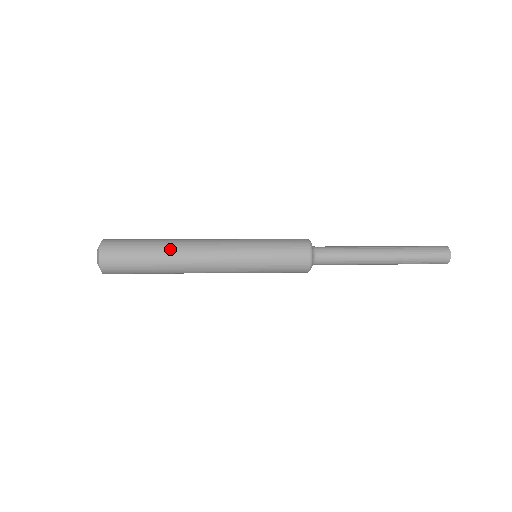
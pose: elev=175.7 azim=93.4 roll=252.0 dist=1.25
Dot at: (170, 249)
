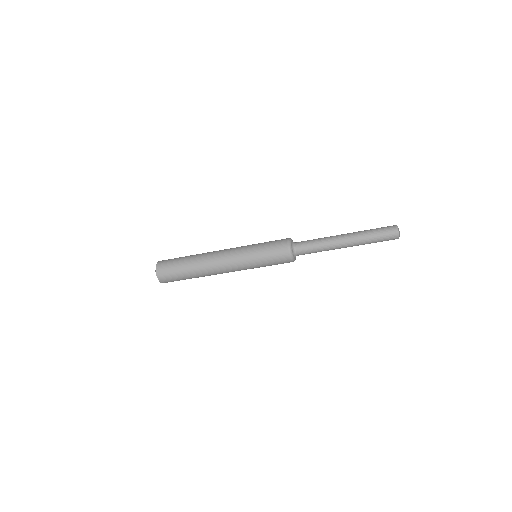
Dot at: (198, 265)
